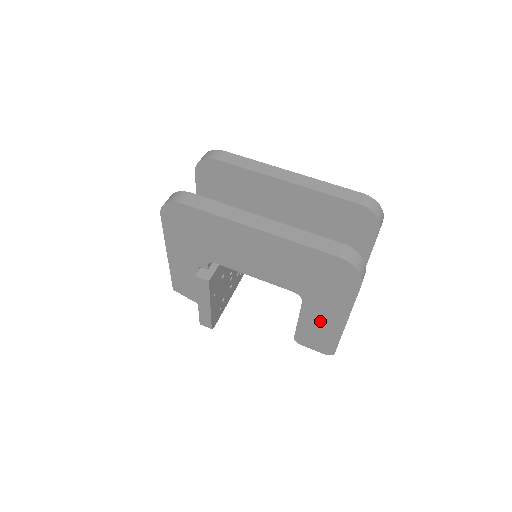
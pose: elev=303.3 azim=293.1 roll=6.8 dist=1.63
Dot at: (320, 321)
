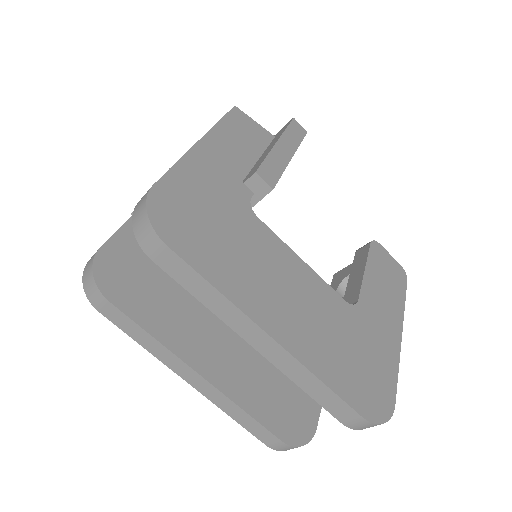
Dot at: occluded
